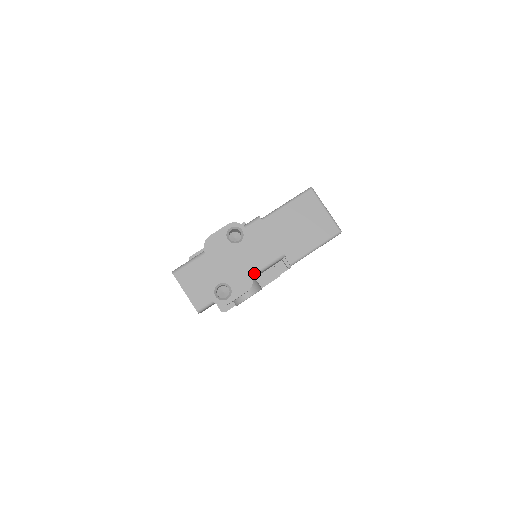
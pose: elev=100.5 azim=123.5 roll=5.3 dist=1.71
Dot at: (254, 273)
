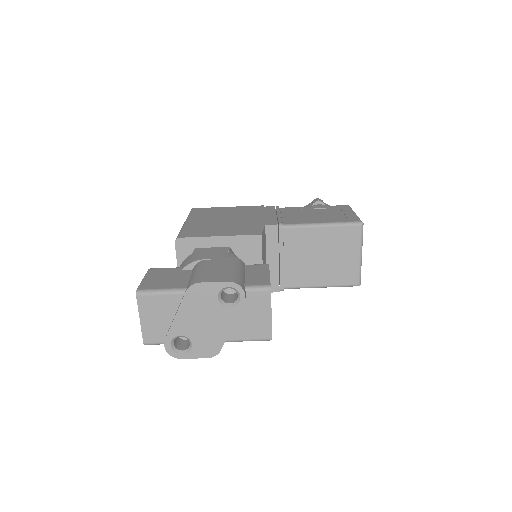
Dot at: (227, 340)
